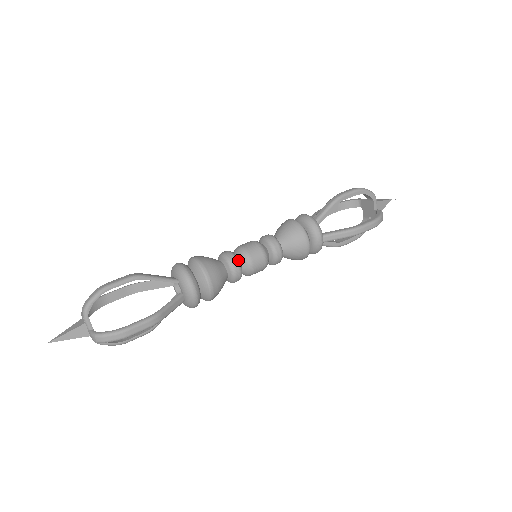
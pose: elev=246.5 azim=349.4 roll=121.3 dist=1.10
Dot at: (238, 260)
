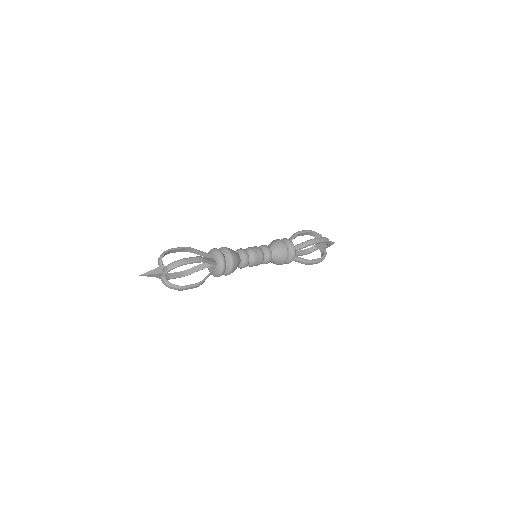
Dot at: (249, 261)
